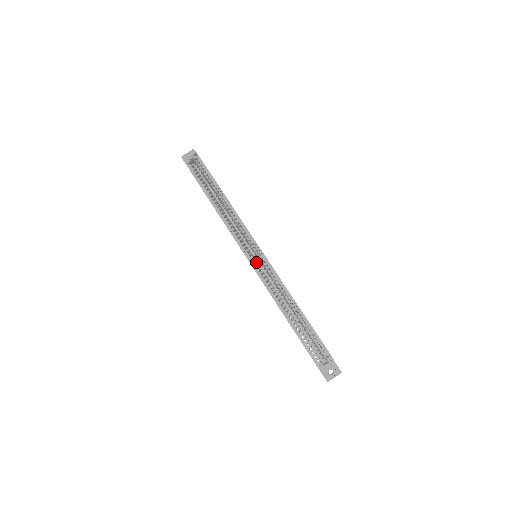
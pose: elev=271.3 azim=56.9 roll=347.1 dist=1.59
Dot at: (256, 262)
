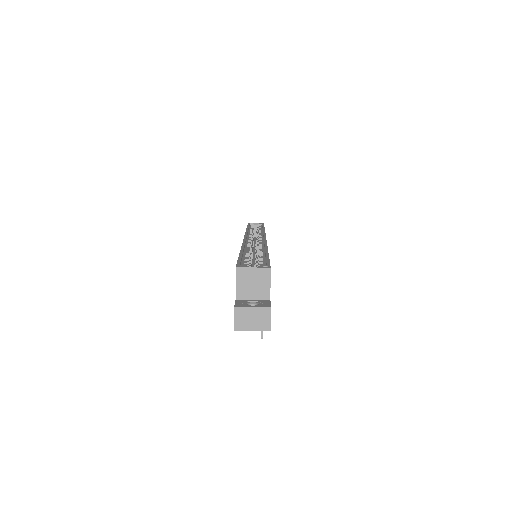
Dot at: occluded
